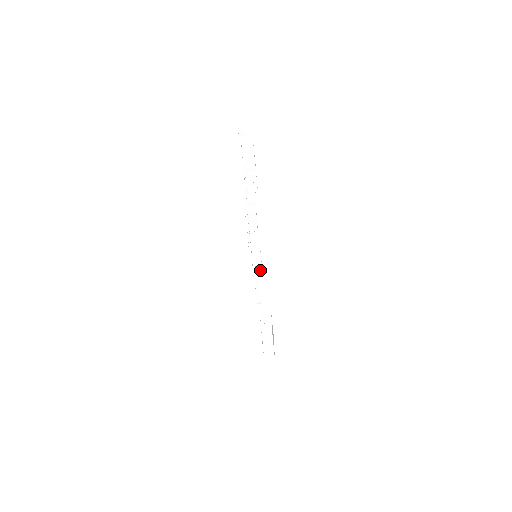
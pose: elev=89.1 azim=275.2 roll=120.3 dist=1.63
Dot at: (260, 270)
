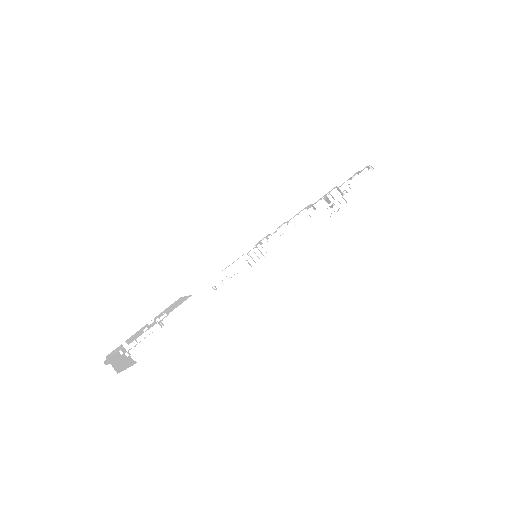
Dot at: occluded
